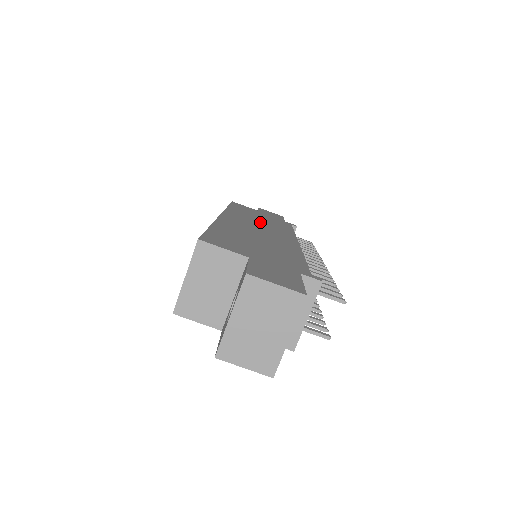
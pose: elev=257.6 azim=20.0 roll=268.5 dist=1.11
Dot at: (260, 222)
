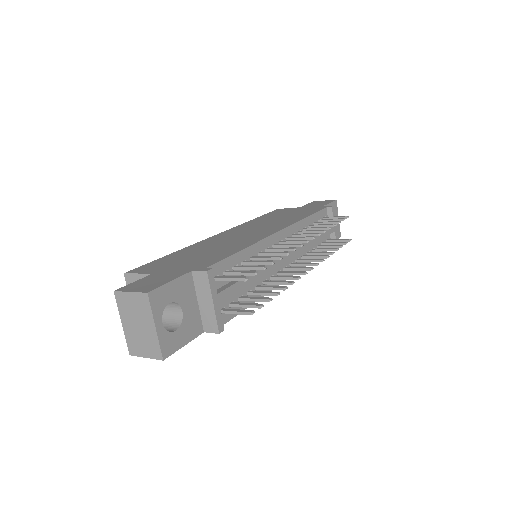
Dot at: (266, 223)
